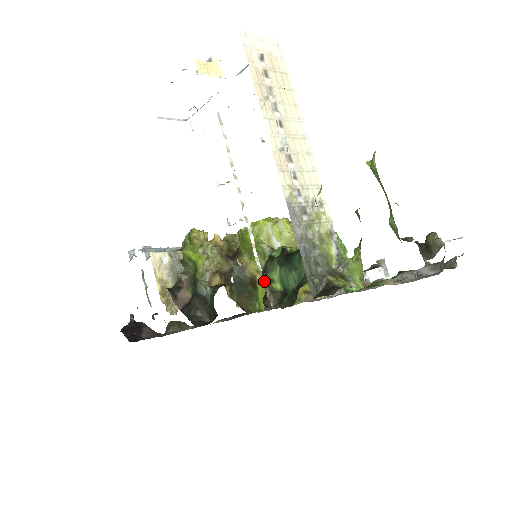
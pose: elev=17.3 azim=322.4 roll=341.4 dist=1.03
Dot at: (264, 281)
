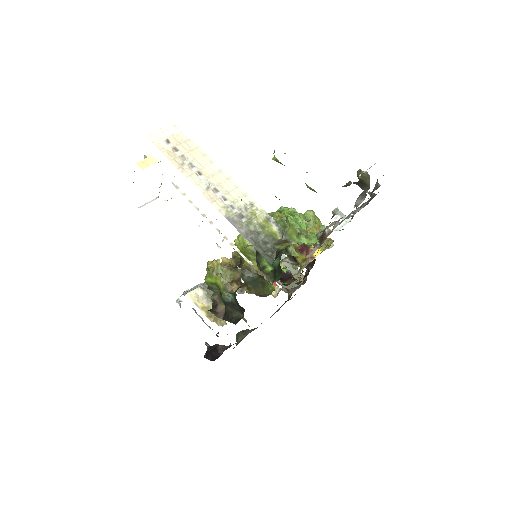
Dot at: (258, 270)
